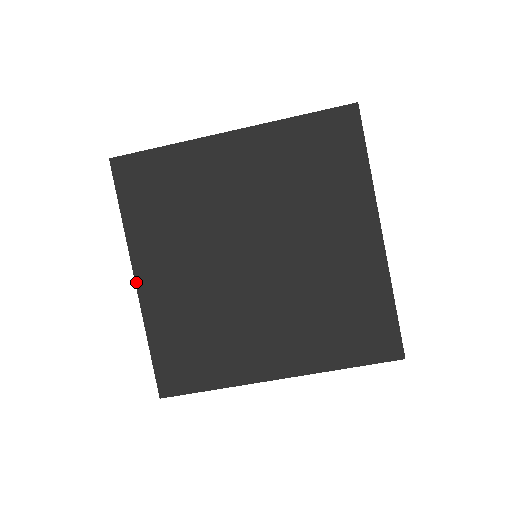
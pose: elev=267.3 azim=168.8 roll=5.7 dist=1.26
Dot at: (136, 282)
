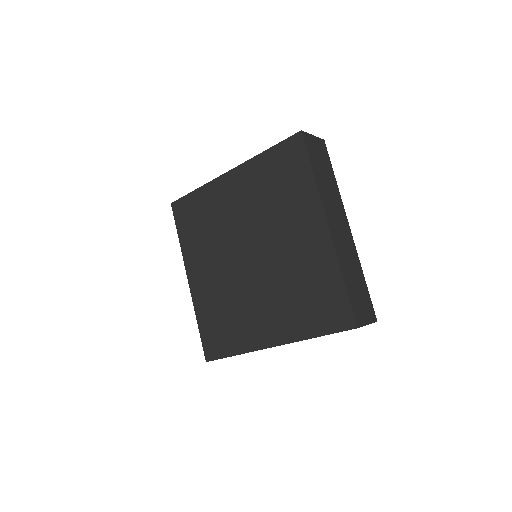
Dot at: (189, 281)
